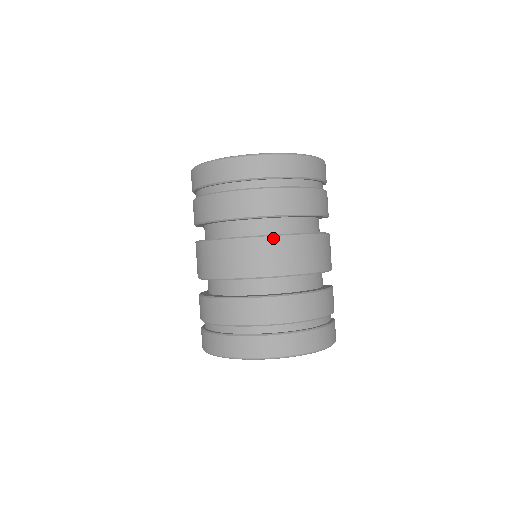
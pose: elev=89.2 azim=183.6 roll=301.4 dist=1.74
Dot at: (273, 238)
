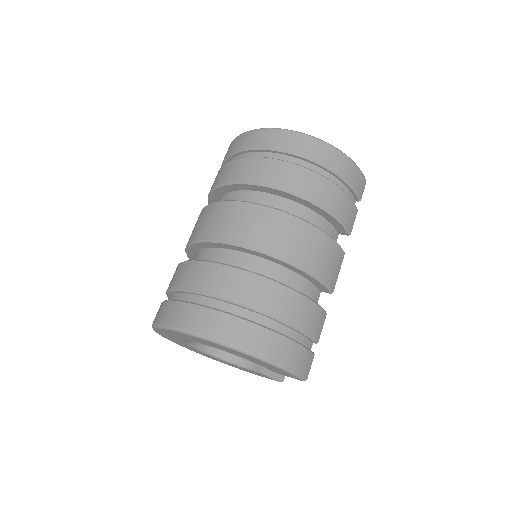
Dot at: (253, 205)
